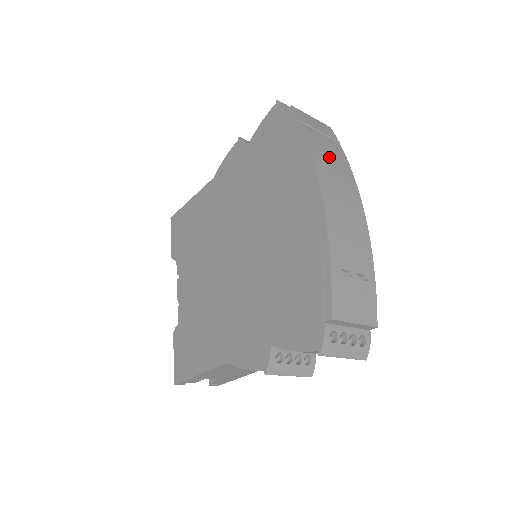
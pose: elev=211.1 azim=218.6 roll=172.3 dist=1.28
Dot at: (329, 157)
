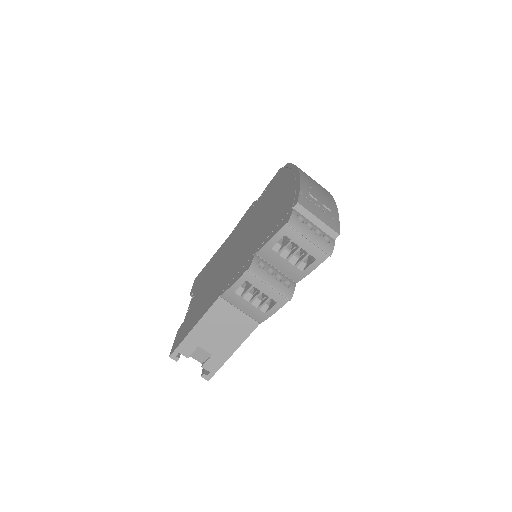
Dot at: occluded
